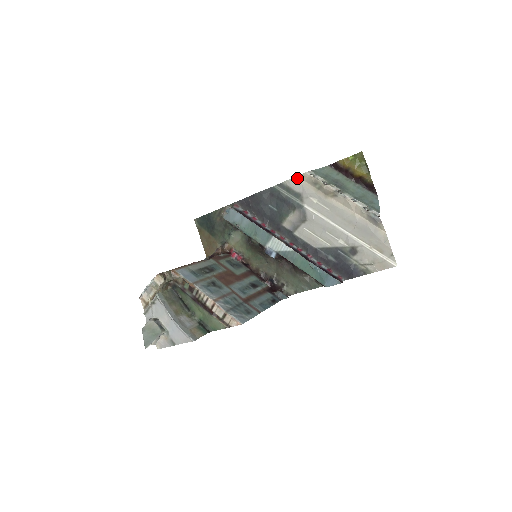
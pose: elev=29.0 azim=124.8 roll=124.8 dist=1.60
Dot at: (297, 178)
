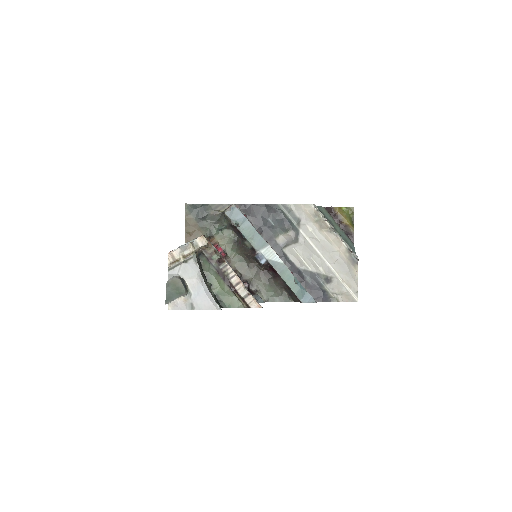
Dot at: (301, 206)
